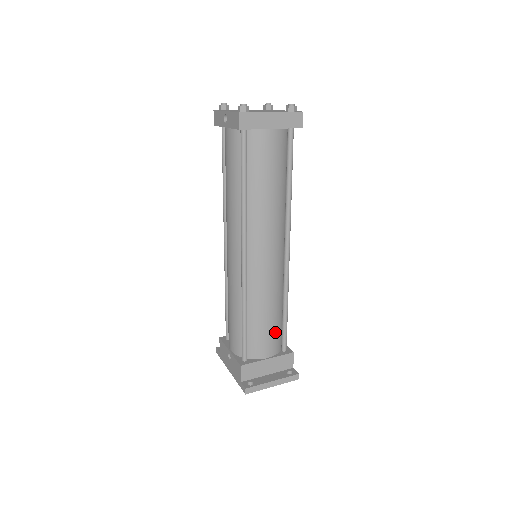
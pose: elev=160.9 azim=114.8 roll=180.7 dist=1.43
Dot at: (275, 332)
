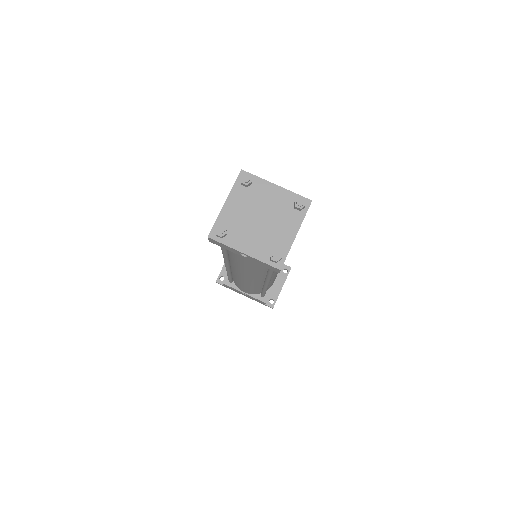
Dot at: occluded
